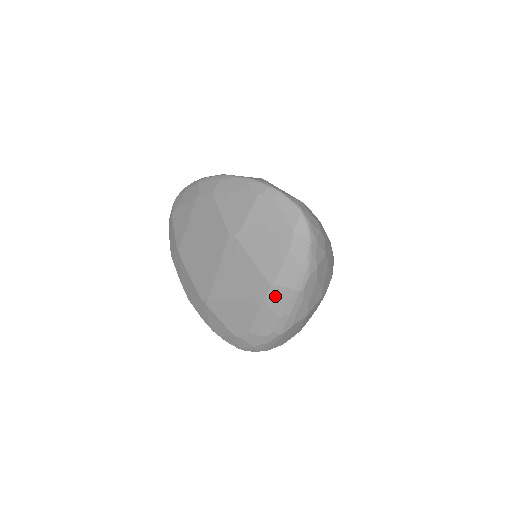
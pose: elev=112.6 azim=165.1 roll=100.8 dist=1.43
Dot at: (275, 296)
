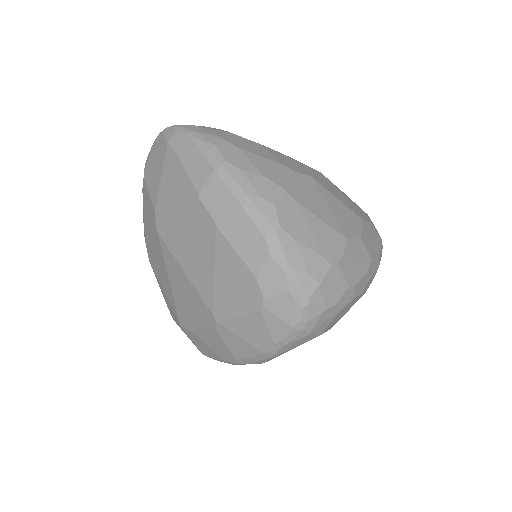
Dot at: (213, 201)
